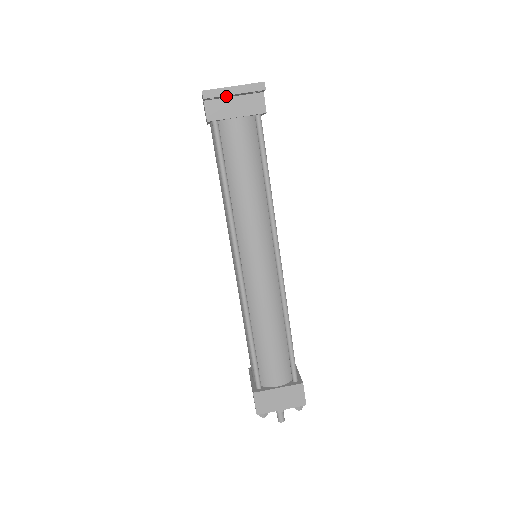
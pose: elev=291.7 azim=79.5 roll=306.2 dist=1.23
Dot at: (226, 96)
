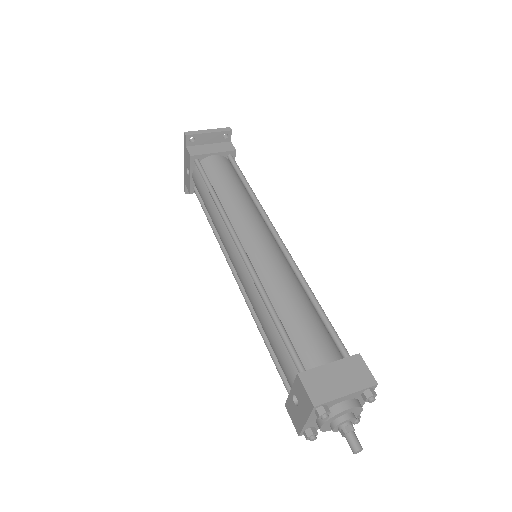
Dot at: (203, 139)
